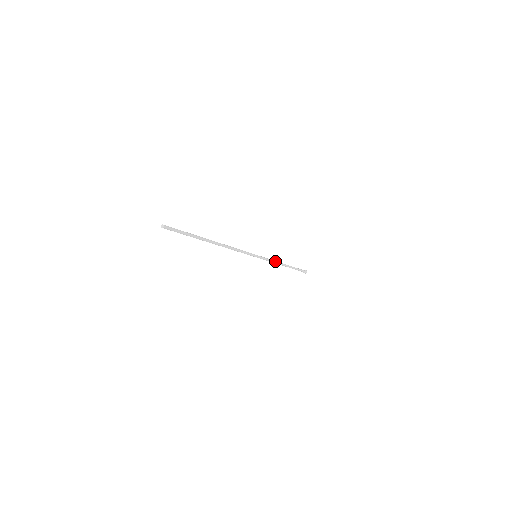
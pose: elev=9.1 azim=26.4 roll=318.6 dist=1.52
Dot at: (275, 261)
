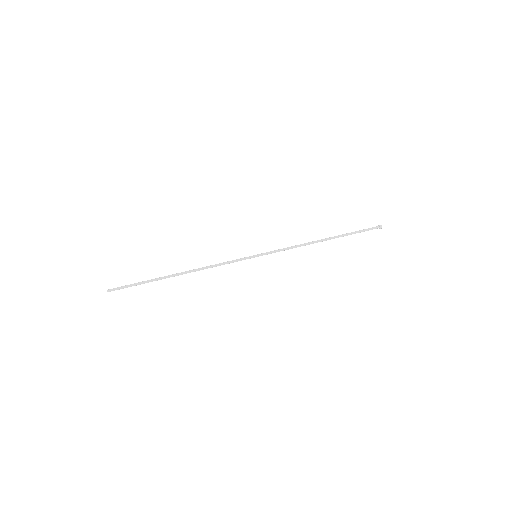
Dot at: (297, 245)
